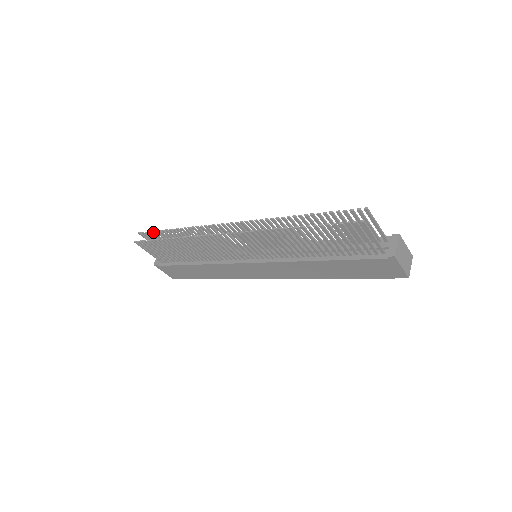
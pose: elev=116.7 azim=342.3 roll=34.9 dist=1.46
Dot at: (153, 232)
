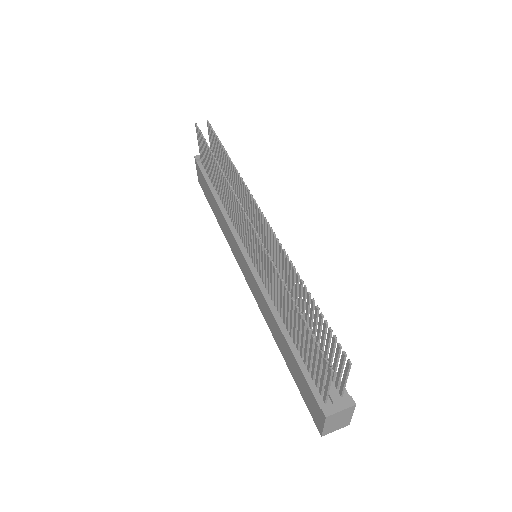
Dot at: (215, 135)
